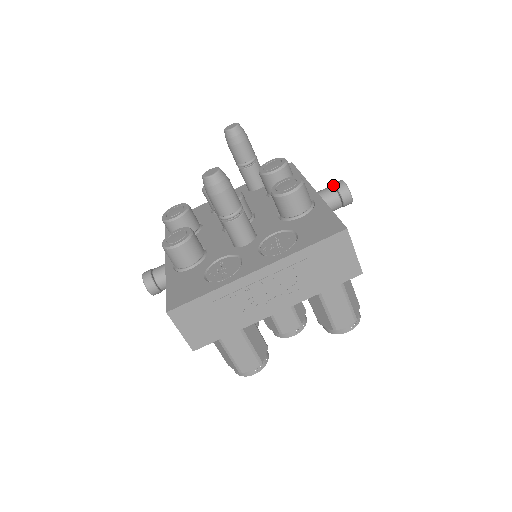
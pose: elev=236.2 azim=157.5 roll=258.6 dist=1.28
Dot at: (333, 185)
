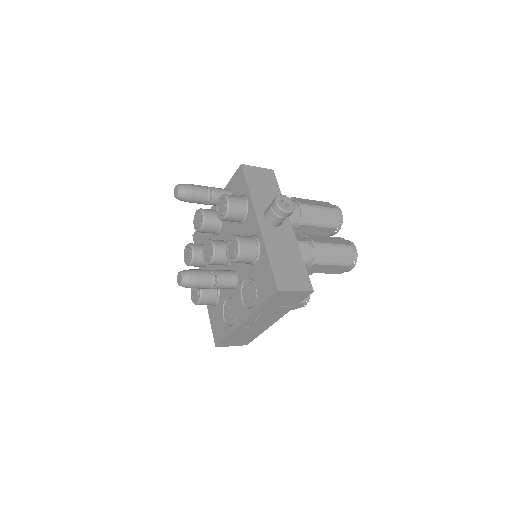
Dot at: (272, 204)
